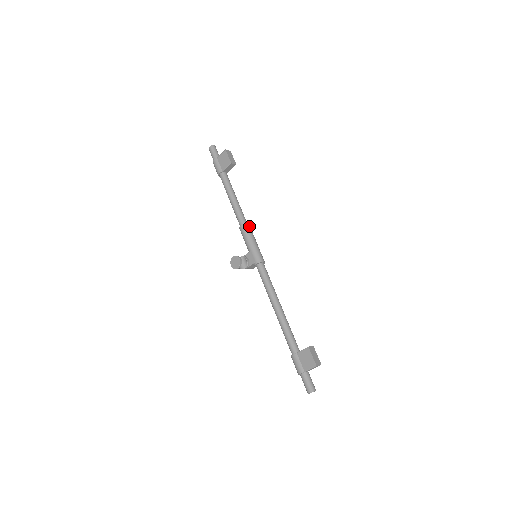
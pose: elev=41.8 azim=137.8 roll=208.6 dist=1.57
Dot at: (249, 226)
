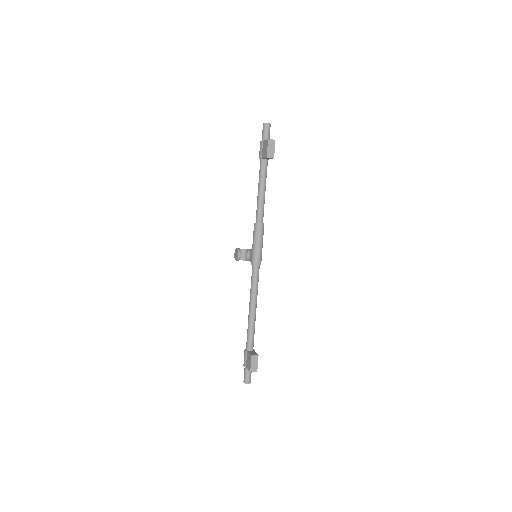
Dot at: (261, 226)
